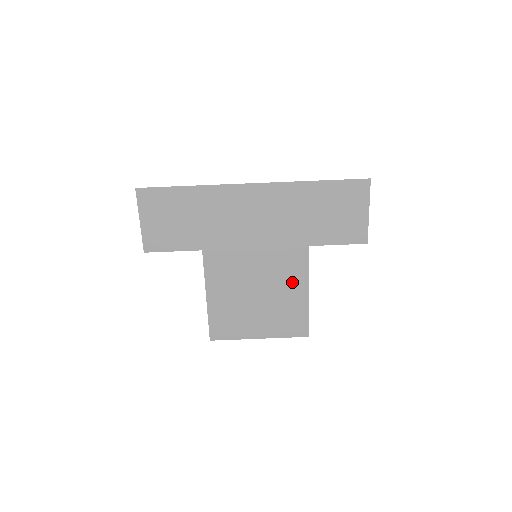
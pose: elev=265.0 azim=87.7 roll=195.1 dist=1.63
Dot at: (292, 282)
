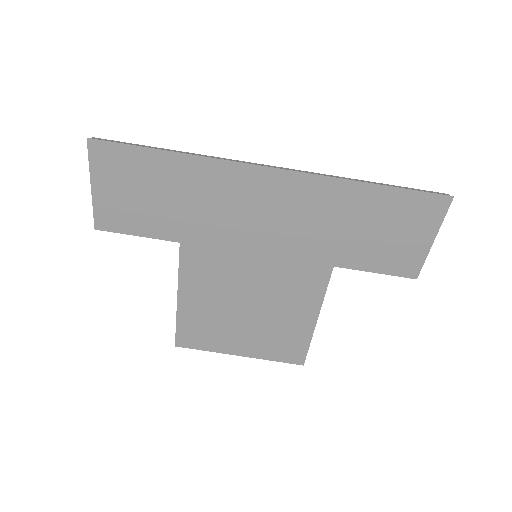
Dot at: (298, 304)
